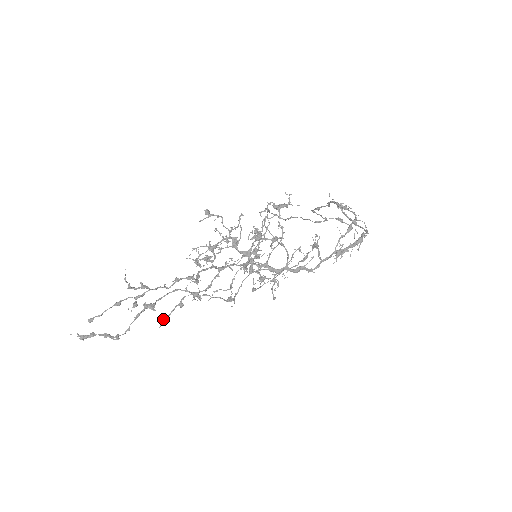
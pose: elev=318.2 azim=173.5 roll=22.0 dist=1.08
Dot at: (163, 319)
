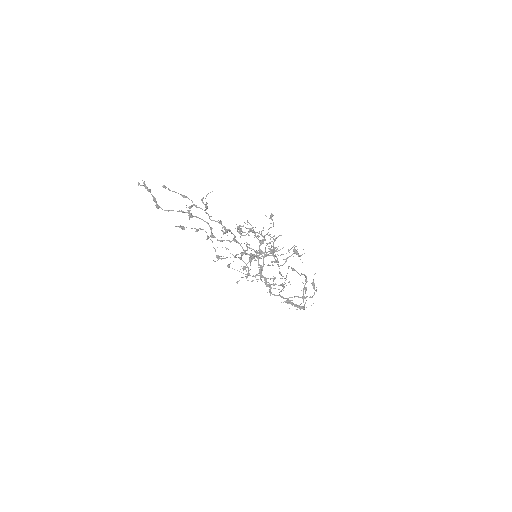
Dot at: occluded
